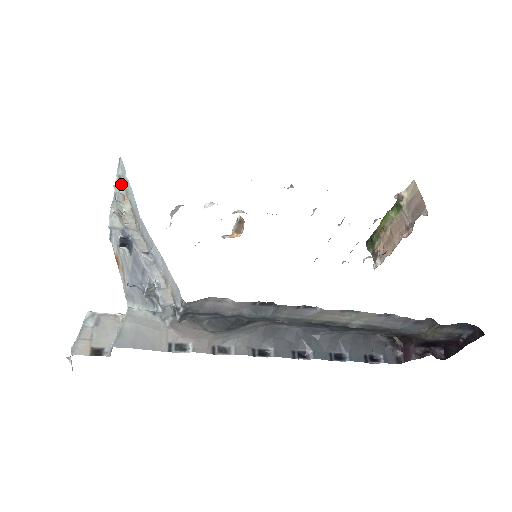
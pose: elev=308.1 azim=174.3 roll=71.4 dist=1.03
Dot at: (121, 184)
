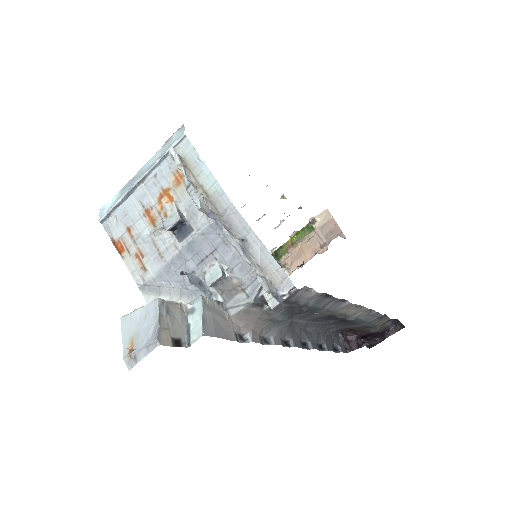
Dot at: (184, 164)
